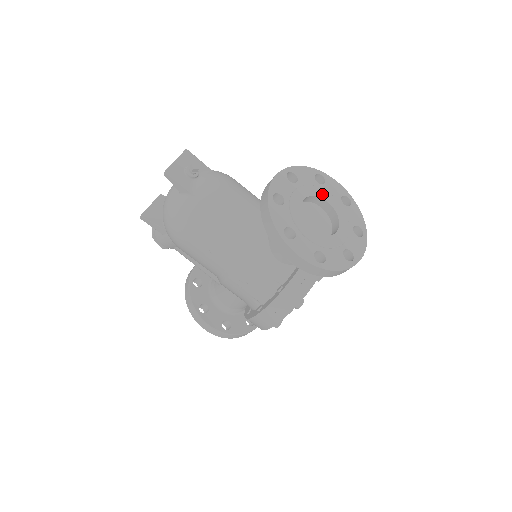
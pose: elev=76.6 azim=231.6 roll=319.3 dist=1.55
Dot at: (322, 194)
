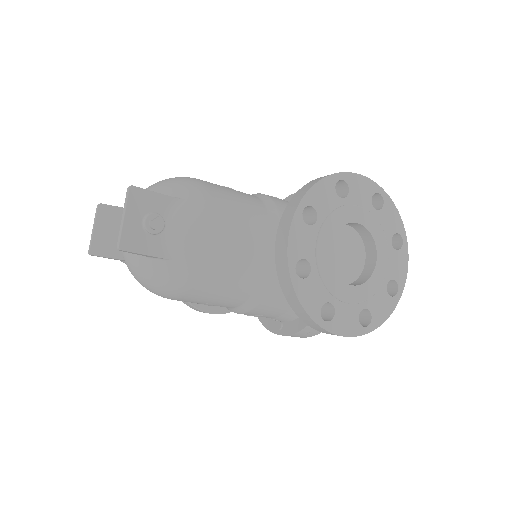
Dot at: (350, 215)
